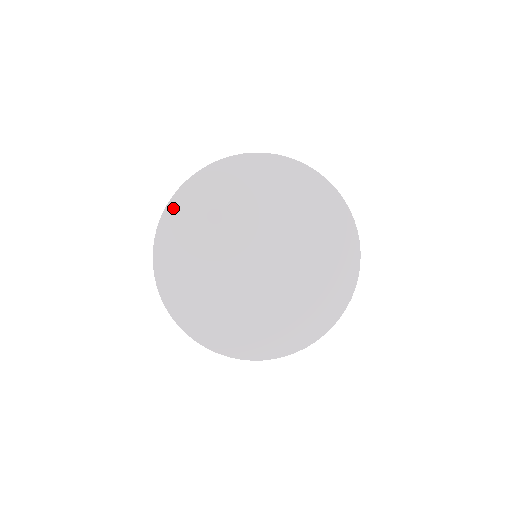
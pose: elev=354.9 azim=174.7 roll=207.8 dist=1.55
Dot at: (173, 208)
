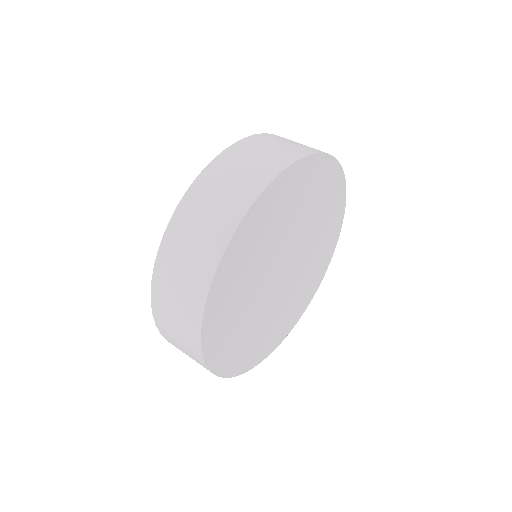
Dot at: (208, 320)
